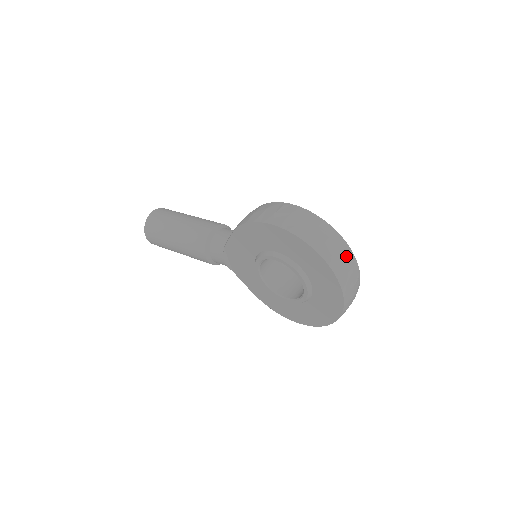
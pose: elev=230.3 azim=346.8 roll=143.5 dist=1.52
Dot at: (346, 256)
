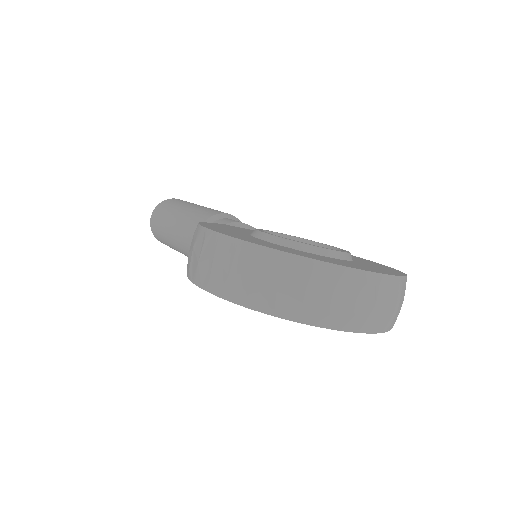
Dot at: (327, 285)
